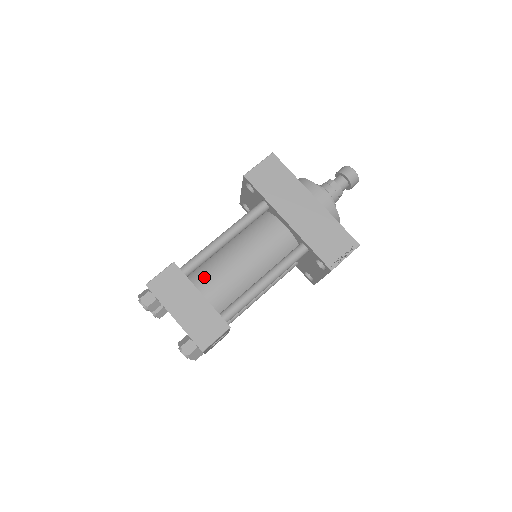
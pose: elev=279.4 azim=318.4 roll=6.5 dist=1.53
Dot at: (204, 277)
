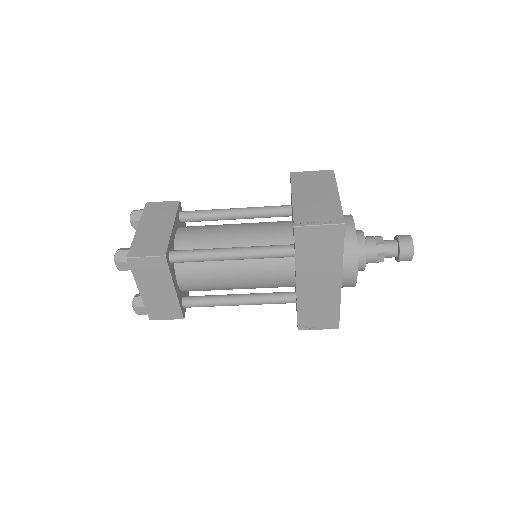
Dot at: (189, 269)
